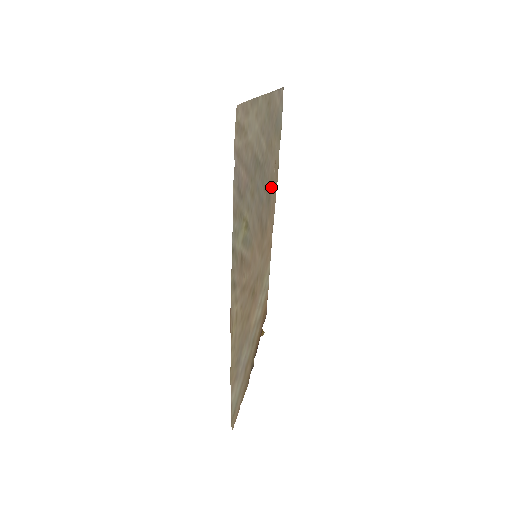
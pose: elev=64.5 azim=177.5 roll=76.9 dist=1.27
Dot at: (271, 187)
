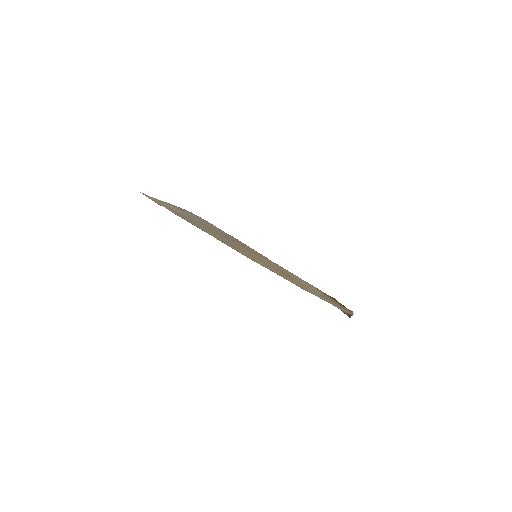
Dot at: occluded
